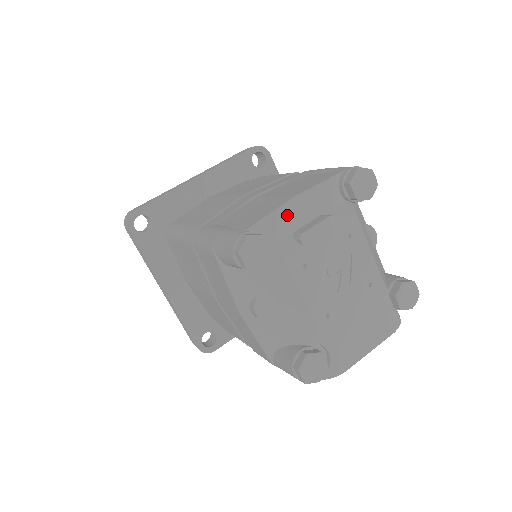
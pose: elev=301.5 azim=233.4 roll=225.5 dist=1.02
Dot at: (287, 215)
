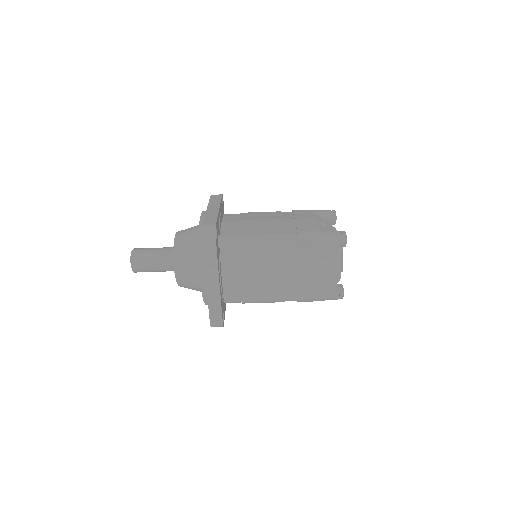
Dot at: (337, 275)
